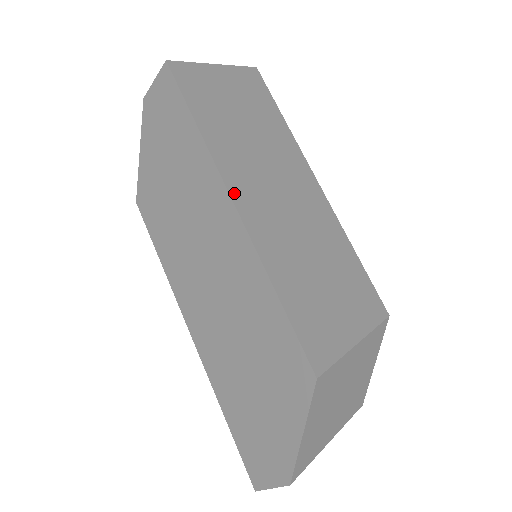
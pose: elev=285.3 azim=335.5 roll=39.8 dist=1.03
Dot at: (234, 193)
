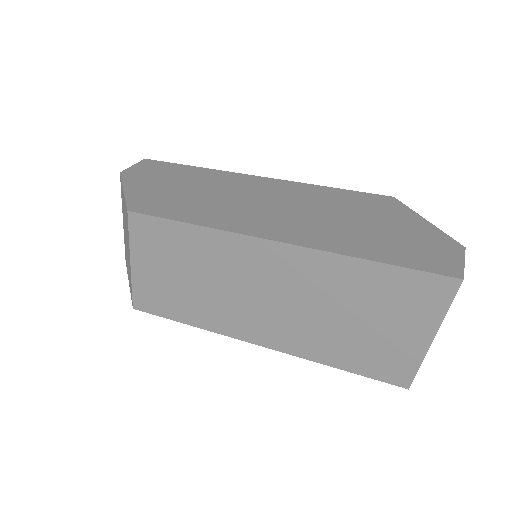
Dot at: occluded
